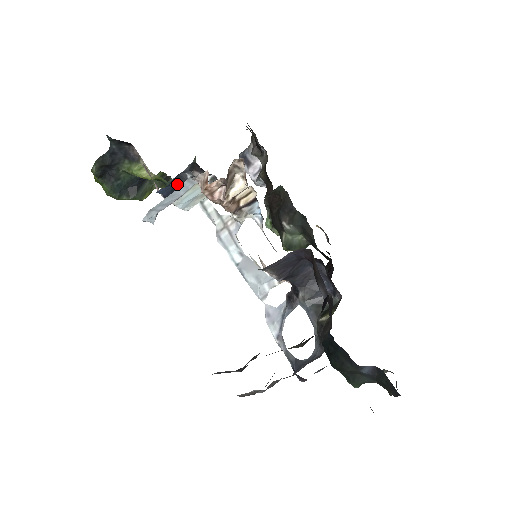
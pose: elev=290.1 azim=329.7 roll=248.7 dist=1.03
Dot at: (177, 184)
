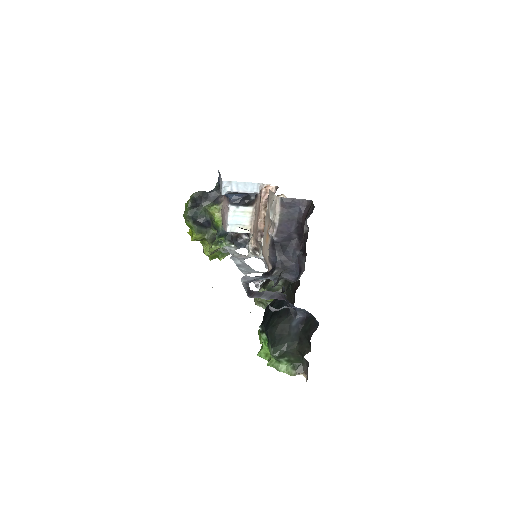
Dot at: (243, 198)
